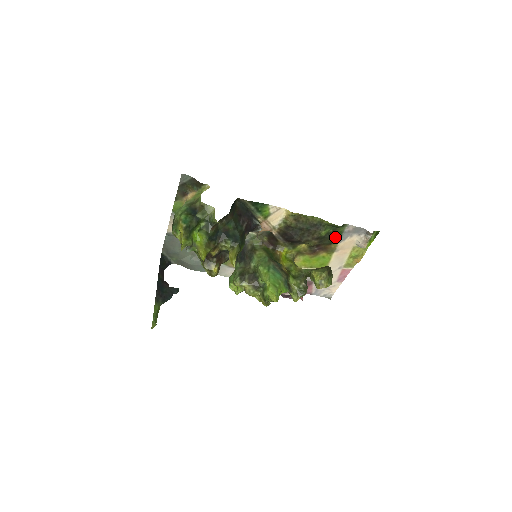
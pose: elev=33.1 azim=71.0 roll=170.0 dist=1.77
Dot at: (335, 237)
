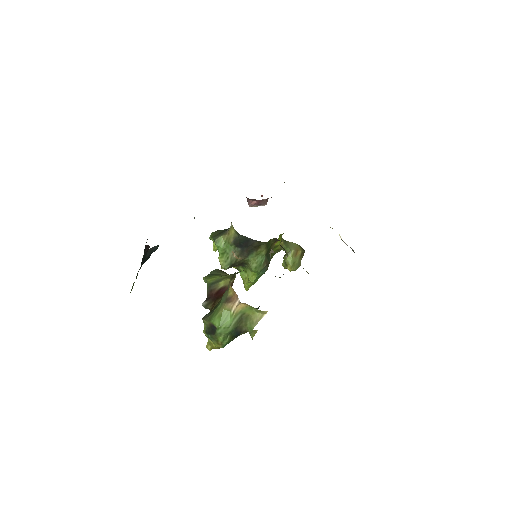
Dot at: occluded
